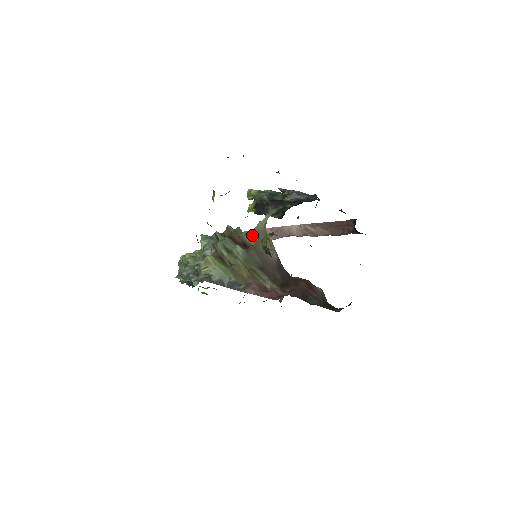
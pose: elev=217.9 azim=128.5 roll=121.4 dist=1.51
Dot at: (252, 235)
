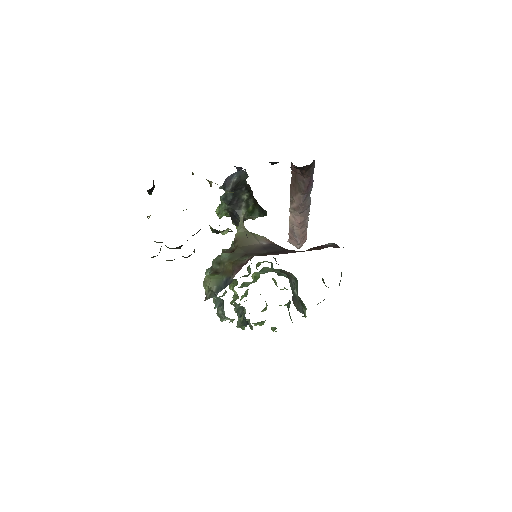
Dot at: (234, 240)
